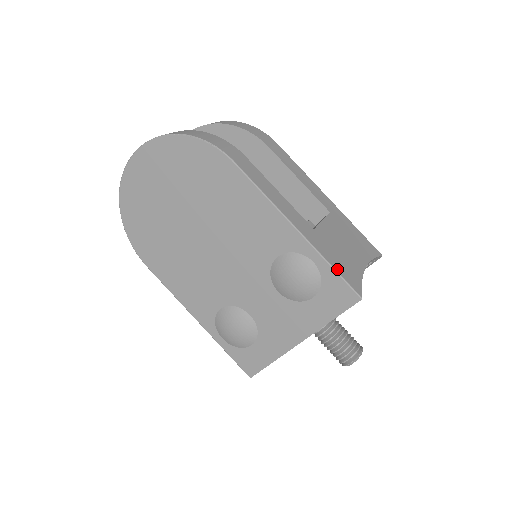
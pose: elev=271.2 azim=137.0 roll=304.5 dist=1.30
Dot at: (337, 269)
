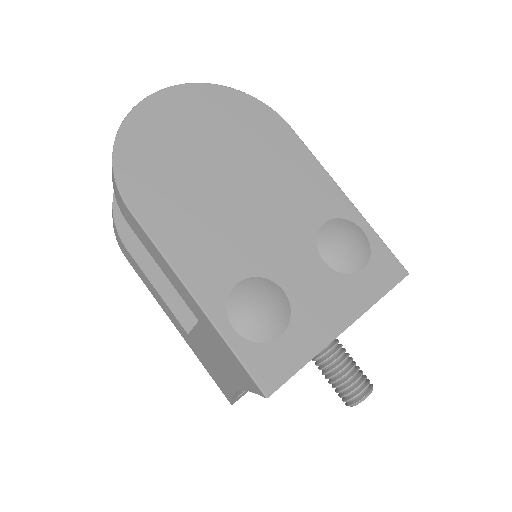
Dot at: (382, 244)
